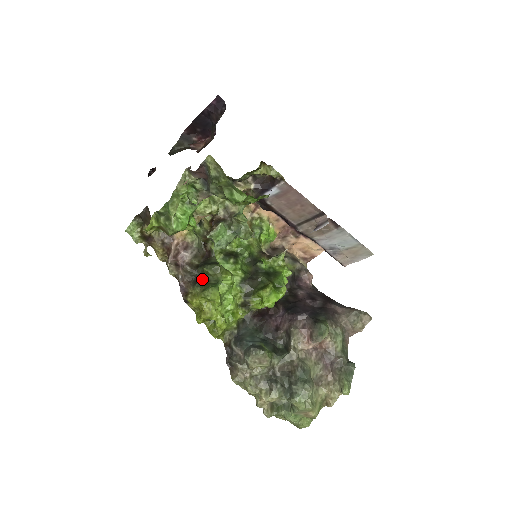
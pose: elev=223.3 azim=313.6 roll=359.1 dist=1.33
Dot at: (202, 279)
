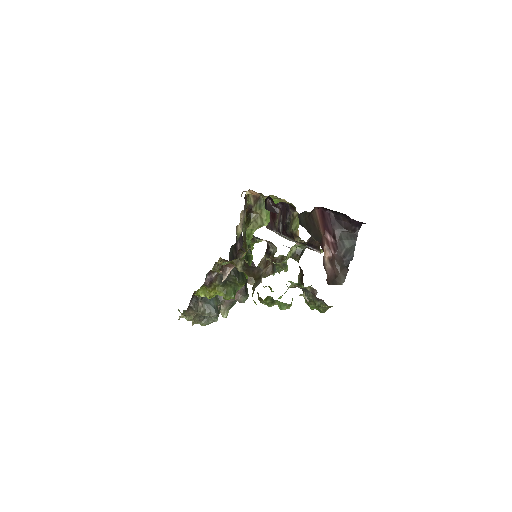
Dot at: (228, 280)
